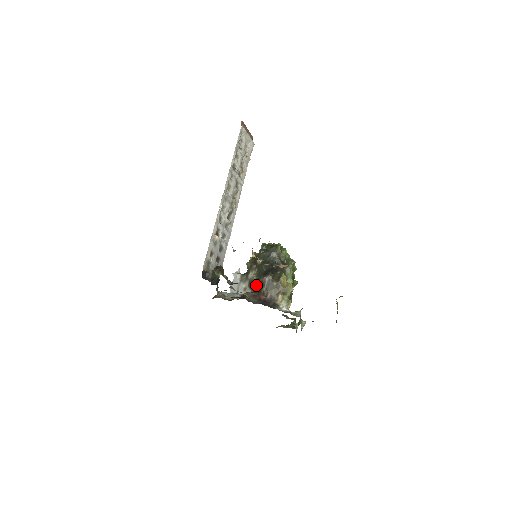
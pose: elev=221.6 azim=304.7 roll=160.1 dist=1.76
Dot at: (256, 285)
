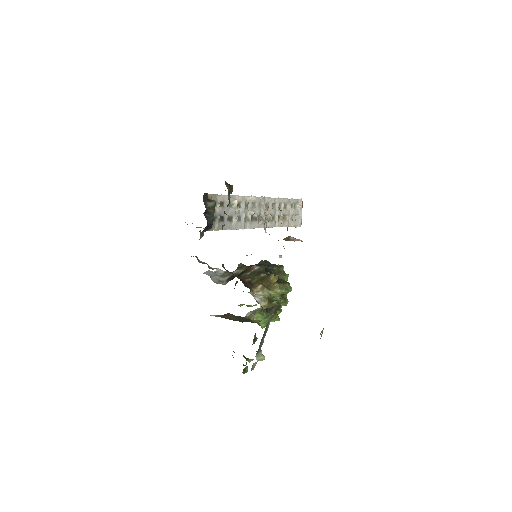
Dot at: (238, 274)
